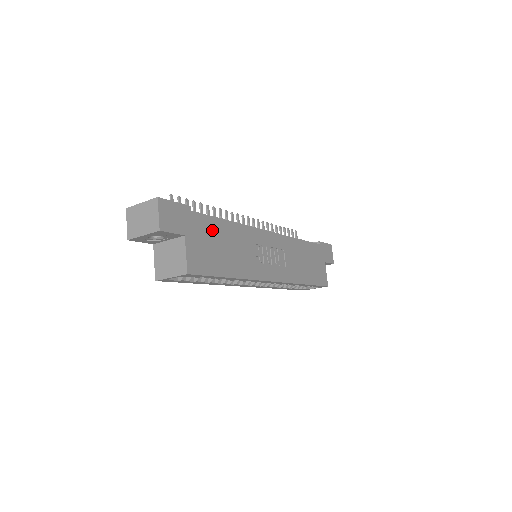
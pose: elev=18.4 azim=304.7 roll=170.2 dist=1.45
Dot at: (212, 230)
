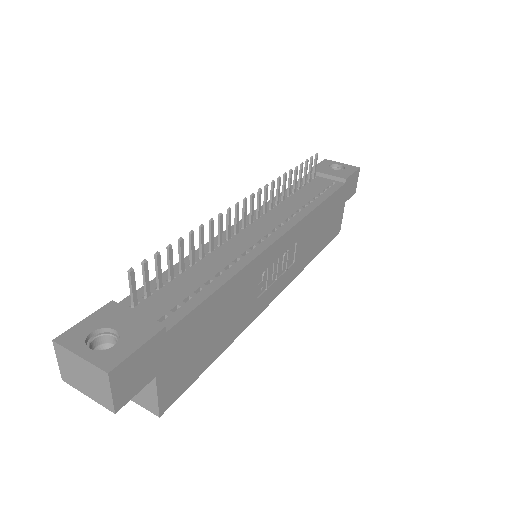
Dot at: (198, 324)
